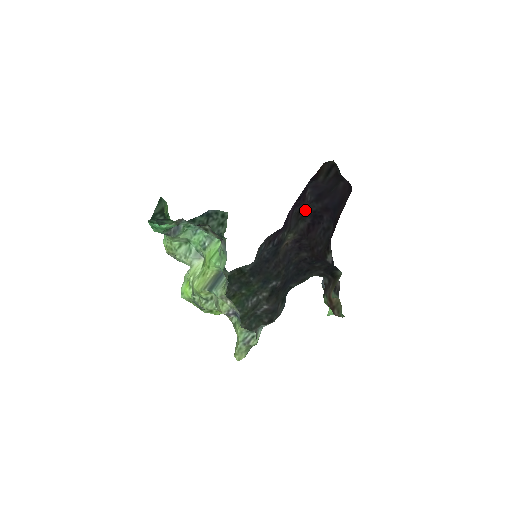
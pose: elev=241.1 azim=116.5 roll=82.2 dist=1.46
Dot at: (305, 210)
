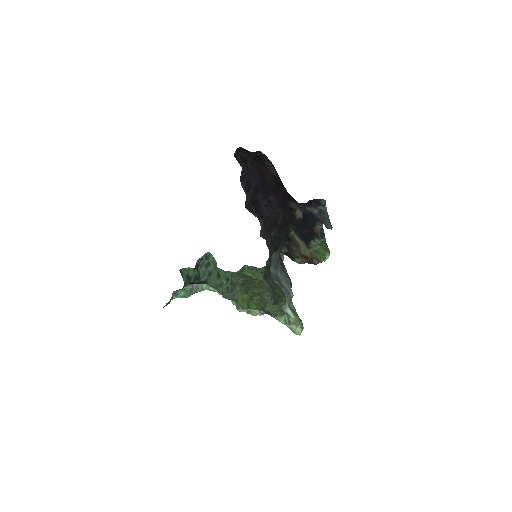
Dot at: (247, 204)
